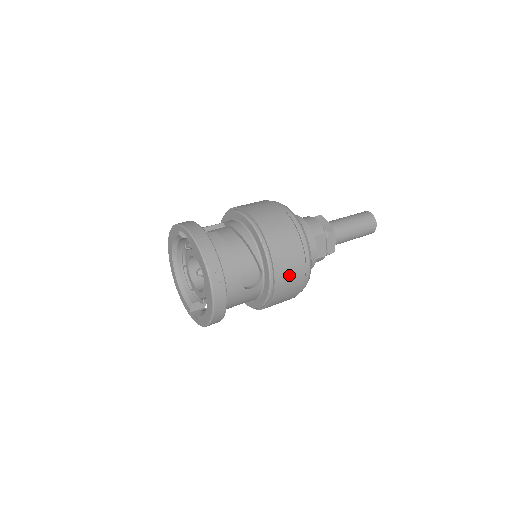
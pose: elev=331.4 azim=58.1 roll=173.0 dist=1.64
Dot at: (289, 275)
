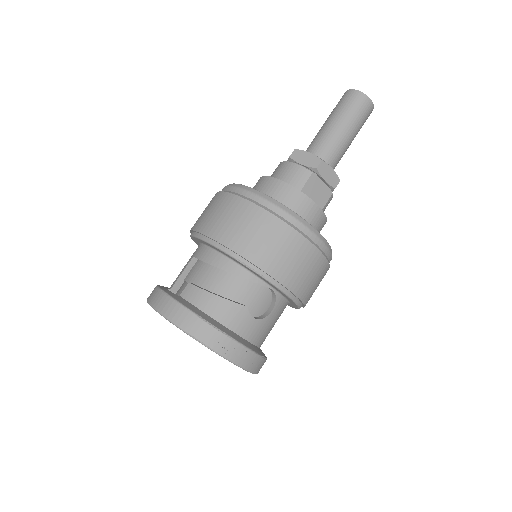
Dot at: (301, 270)
